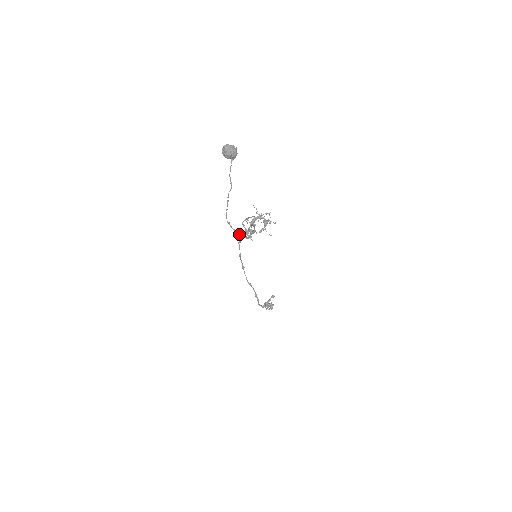
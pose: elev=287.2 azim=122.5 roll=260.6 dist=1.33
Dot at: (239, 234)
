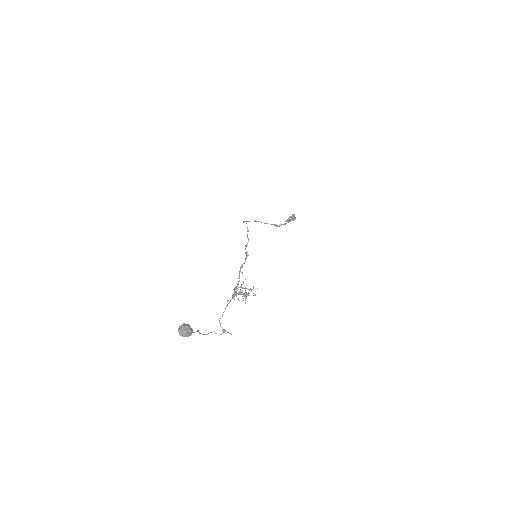
Dot at: occluded
